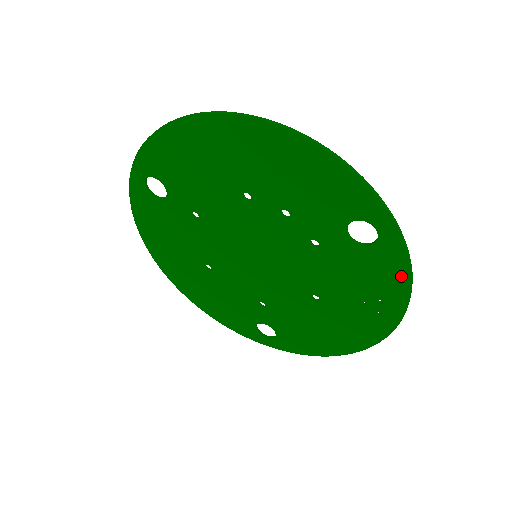
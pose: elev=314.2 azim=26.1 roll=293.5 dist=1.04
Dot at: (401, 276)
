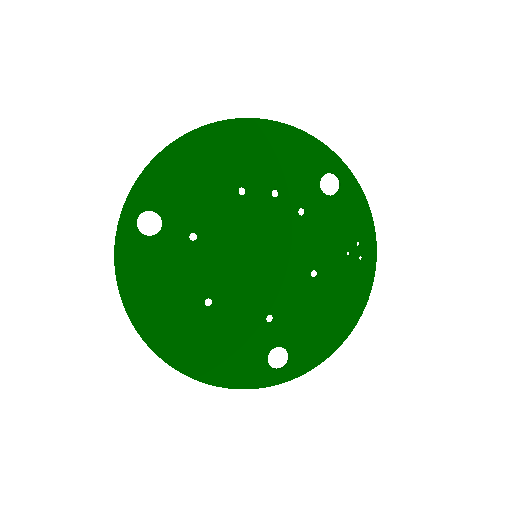
Dot at: (363, 209)
